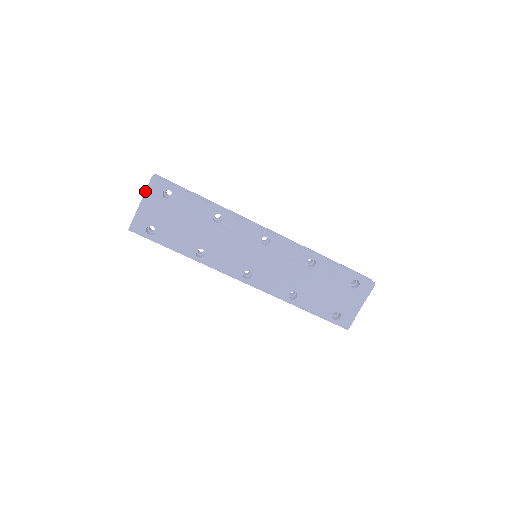
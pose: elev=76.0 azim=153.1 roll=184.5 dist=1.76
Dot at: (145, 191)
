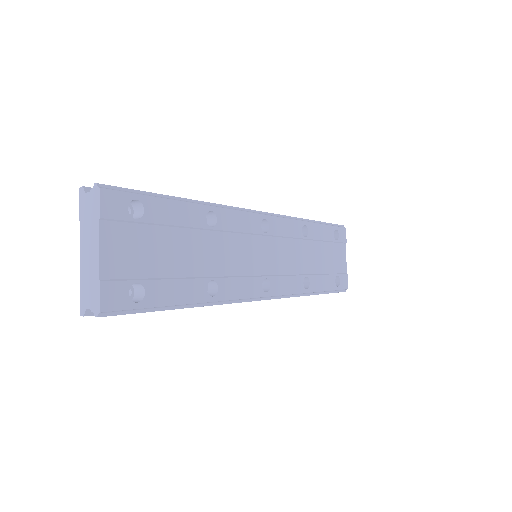
Dot at: (98, 220)
